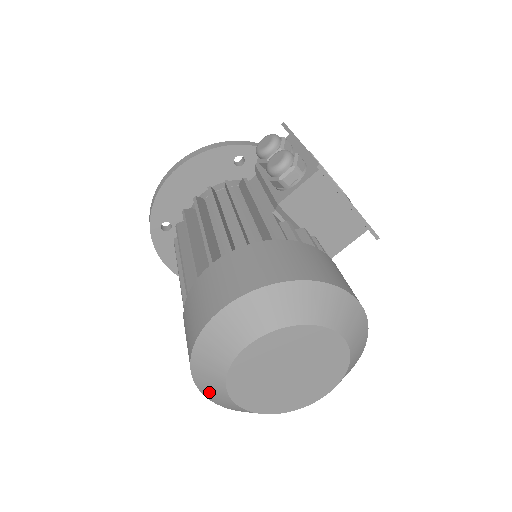
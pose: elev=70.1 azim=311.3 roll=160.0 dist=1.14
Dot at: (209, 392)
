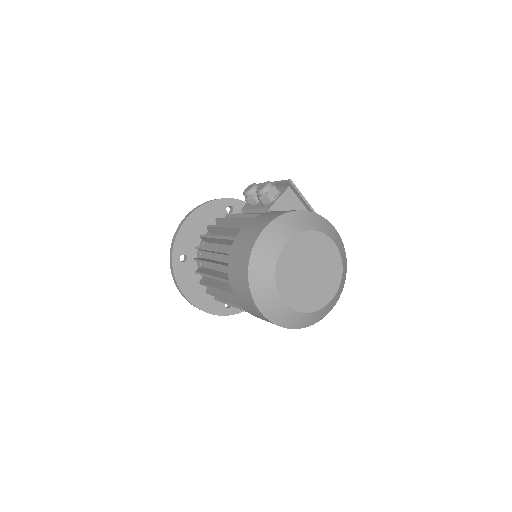
Dot at: (261, 296)
